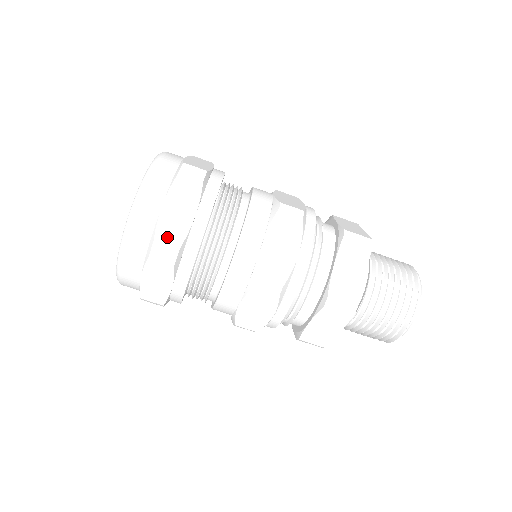
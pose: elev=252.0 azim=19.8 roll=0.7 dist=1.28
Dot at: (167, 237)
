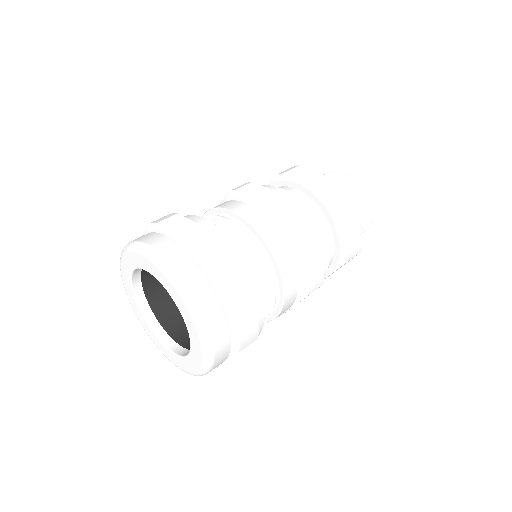
Dot at: (206, 249)
